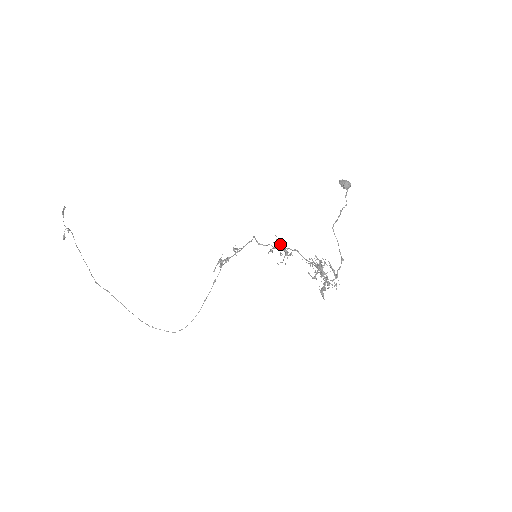
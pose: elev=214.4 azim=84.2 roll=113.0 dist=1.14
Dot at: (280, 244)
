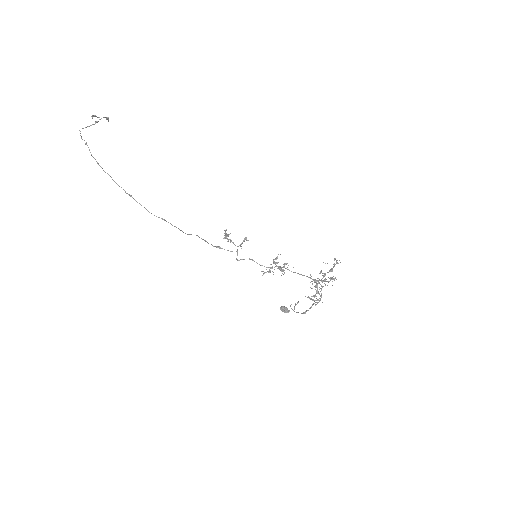
Dot at: (270, 270)
